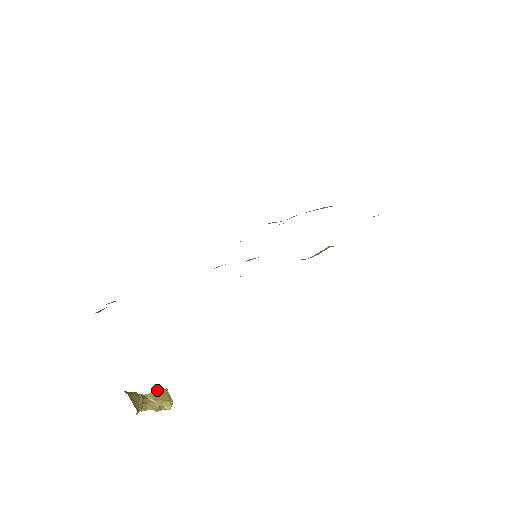
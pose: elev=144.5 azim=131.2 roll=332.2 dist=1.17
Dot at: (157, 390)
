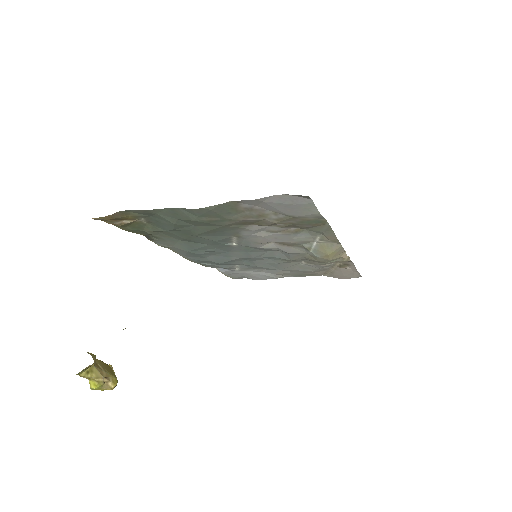
Dot at: occluded
